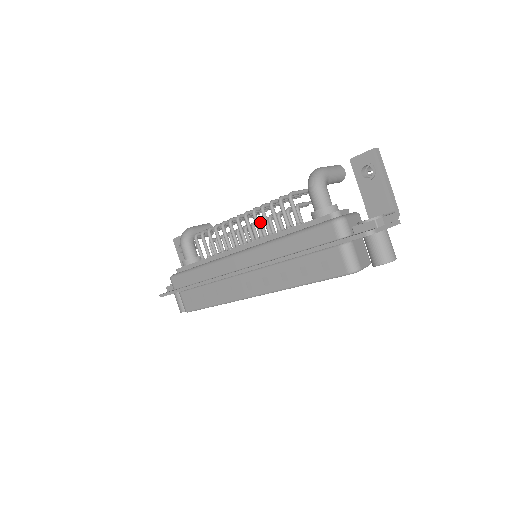
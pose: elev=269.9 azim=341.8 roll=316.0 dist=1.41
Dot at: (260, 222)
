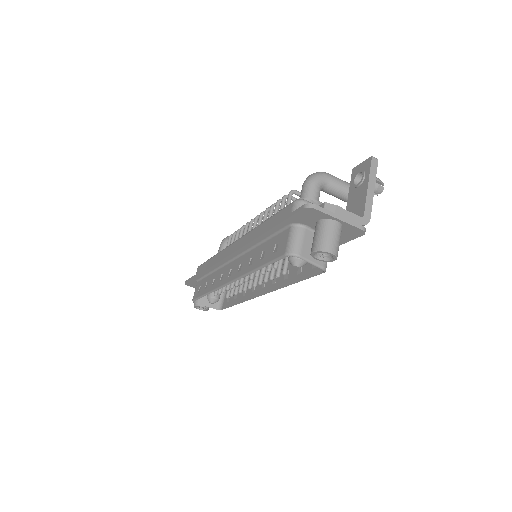
Dot at: occluded
